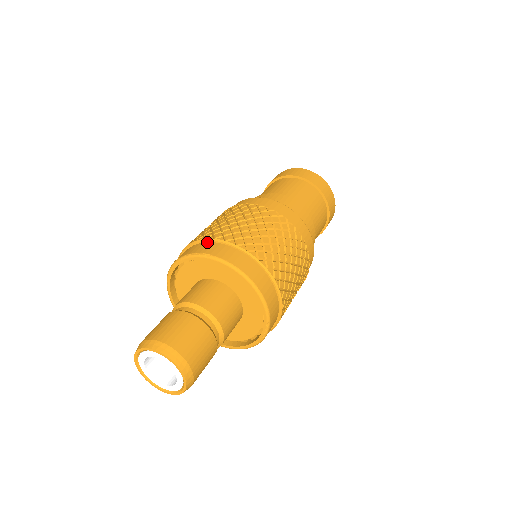
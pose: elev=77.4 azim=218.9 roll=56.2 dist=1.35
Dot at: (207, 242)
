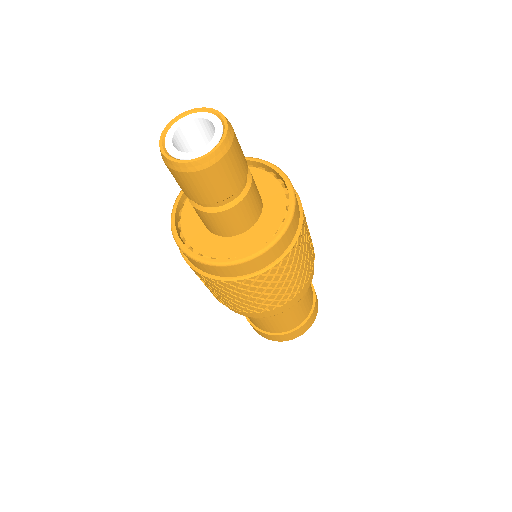
Dot at: occluded
